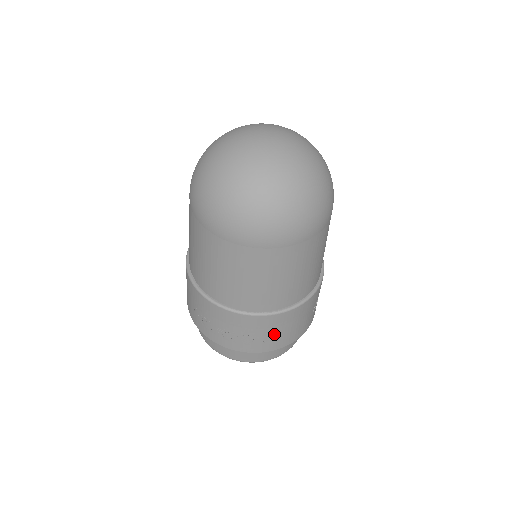
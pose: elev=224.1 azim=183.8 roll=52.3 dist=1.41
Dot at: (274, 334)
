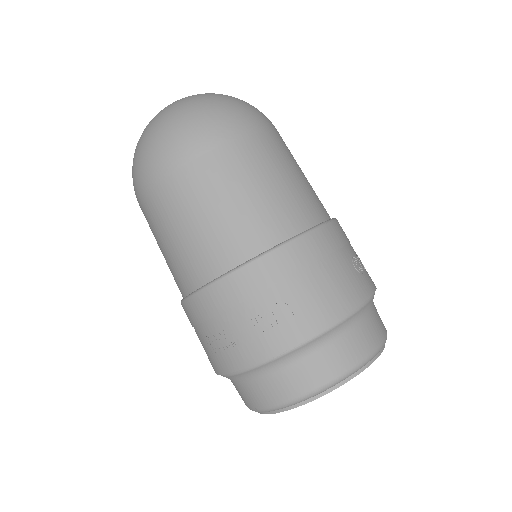
Dot at: (298, 293)
